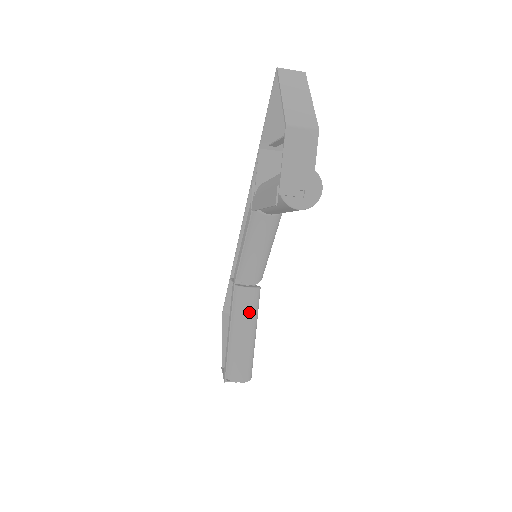
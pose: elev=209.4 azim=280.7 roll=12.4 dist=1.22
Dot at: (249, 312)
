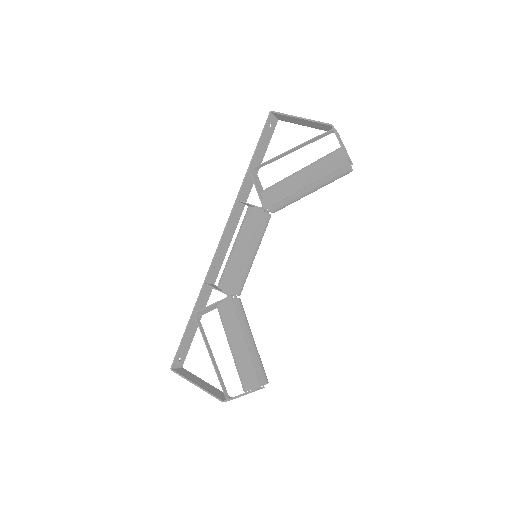
Dot at: (246, 319)
